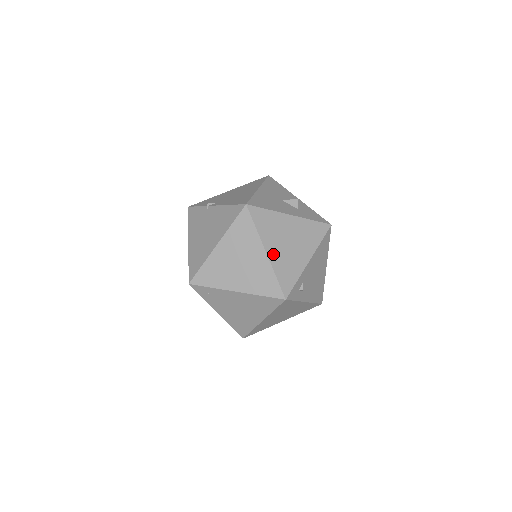
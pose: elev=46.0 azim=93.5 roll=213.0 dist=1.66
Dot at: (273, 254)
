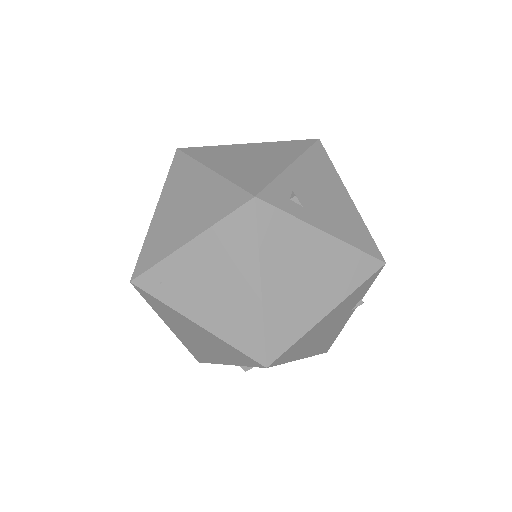
Dot at: (224, 169)
